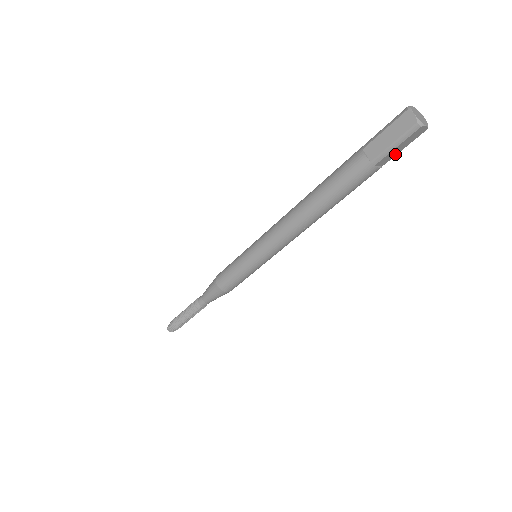
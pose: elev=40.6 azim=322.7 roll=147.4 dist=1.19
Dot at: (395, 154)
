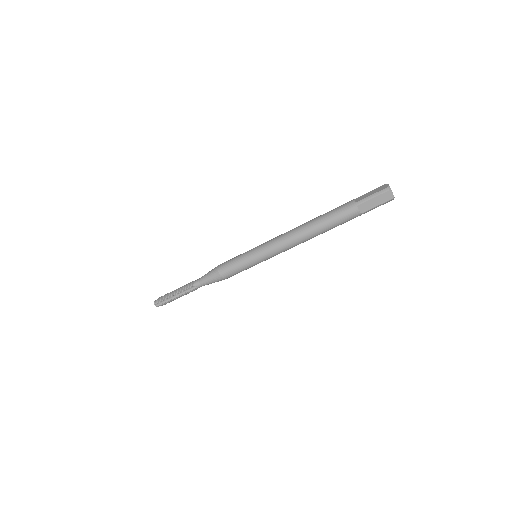
Dot at: (371, 207)
